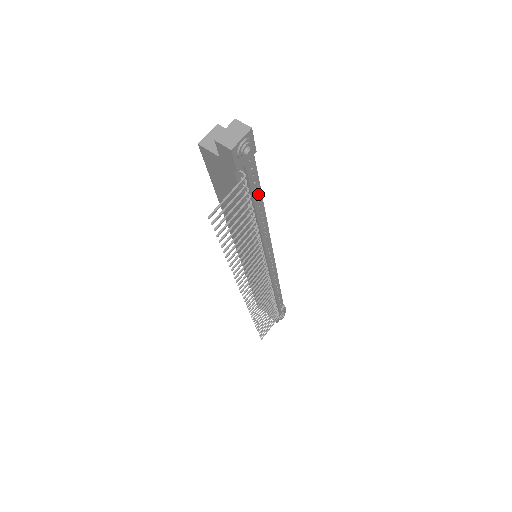
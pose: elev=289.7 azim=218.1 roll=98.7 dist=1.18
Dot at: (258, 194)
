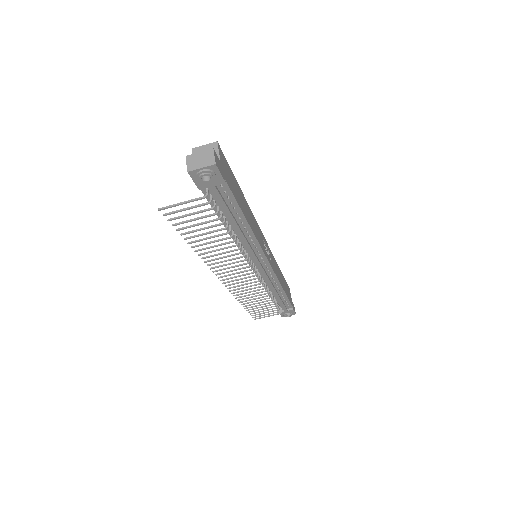
Dot at: (238, 213)
